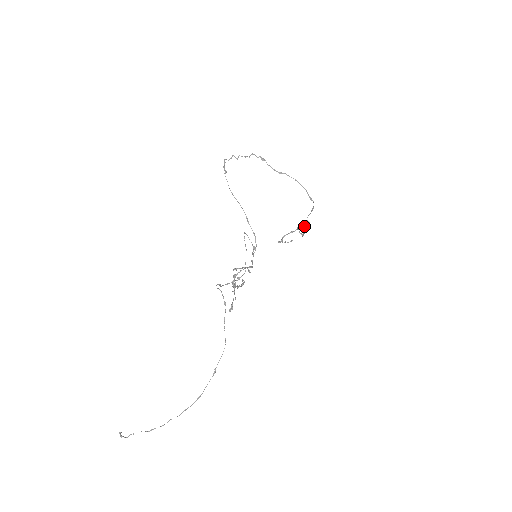
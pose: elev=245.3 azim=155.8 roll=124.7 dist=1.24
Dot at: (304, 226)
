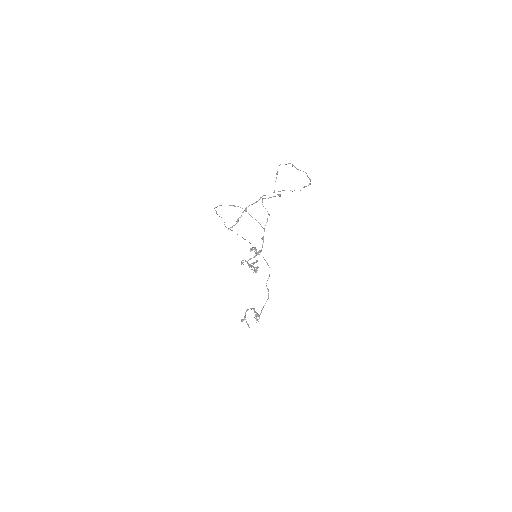
Dot at: (257, 314)
